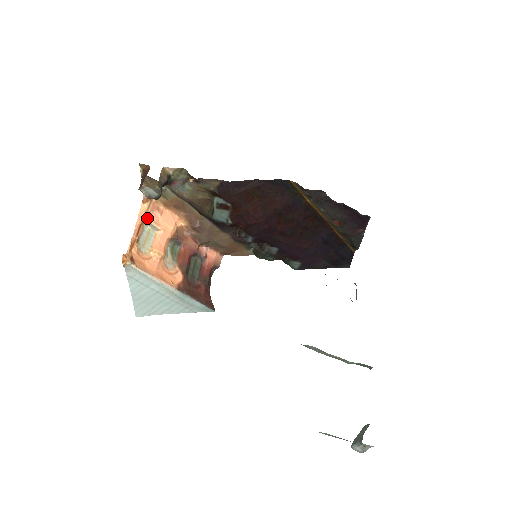
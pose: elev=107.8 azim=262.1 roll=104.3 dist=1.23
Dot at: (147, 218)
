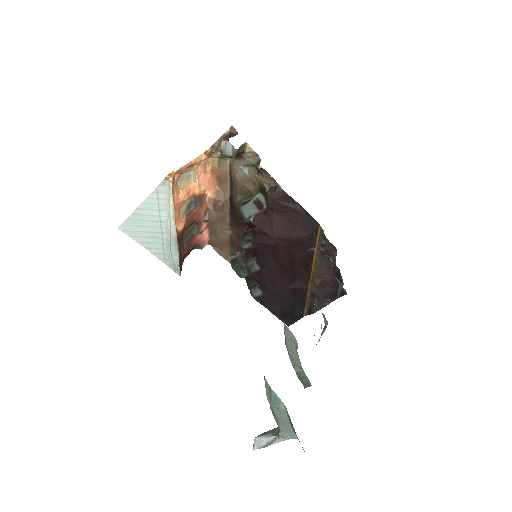
Dot at: (197, 165)
